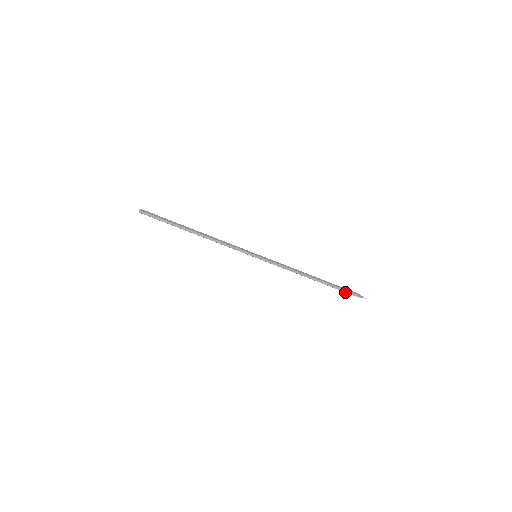
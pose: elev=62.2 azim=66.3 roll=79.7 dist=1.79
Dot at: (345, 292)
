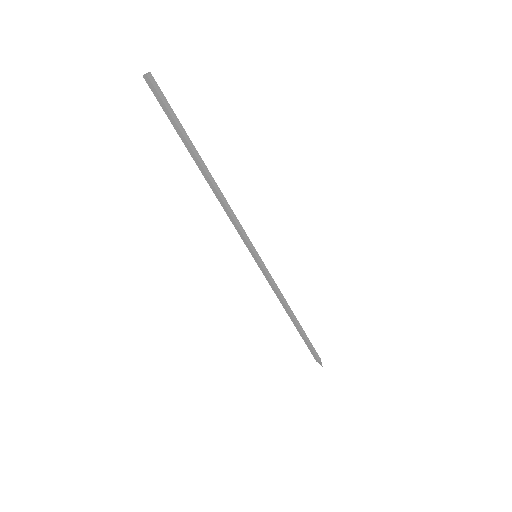
Dot at: (311, 351)
